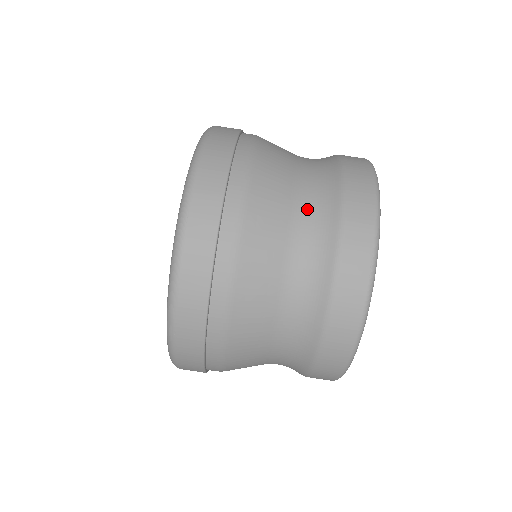
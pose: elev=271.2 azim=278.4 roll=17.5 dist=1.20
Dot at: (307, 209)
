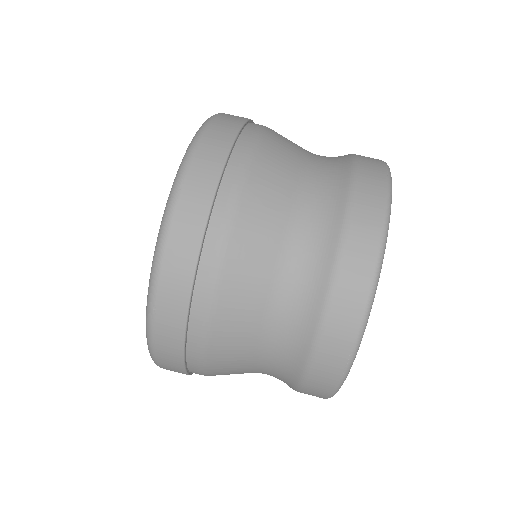
Dot at: (288, 295)
